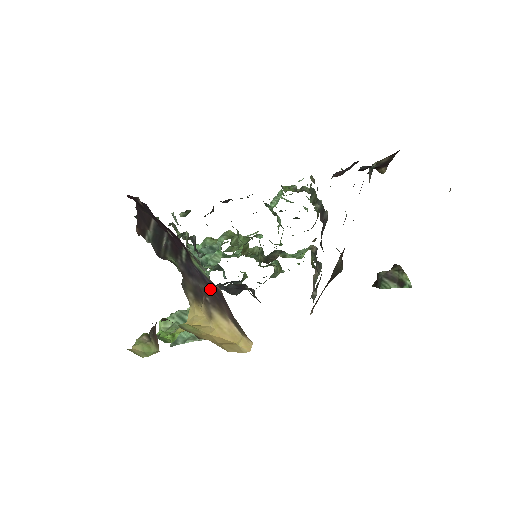
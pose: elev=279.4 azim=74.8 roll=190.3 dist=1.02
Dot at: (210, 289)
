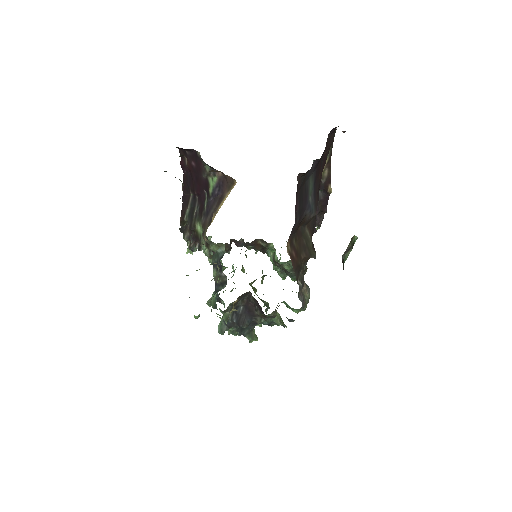
Dot at: (218, 199)
